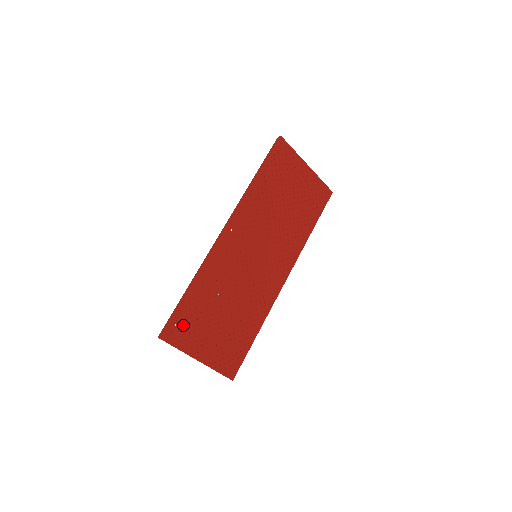
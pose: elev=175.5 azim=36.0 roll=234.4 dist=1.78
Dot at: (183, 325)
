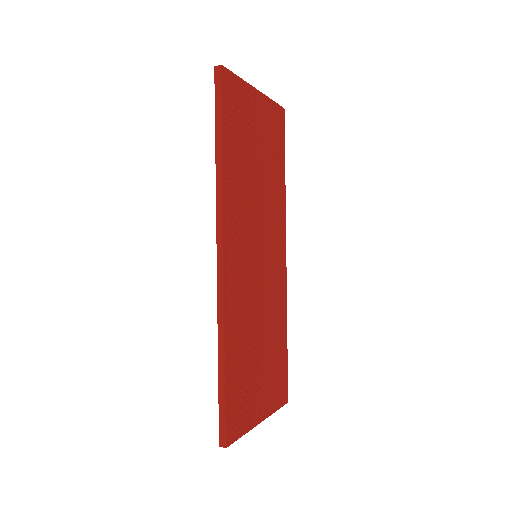
Dot at: (236, 408)
